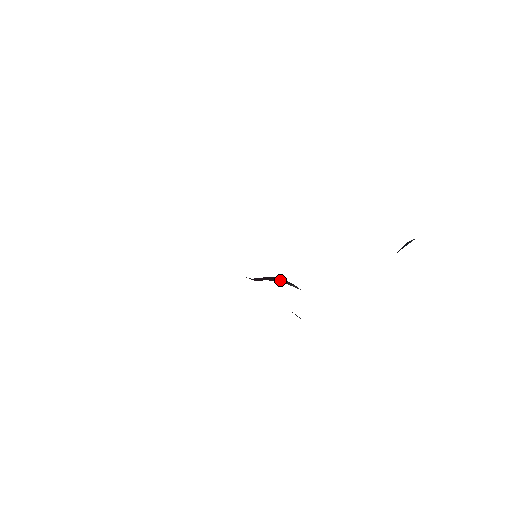
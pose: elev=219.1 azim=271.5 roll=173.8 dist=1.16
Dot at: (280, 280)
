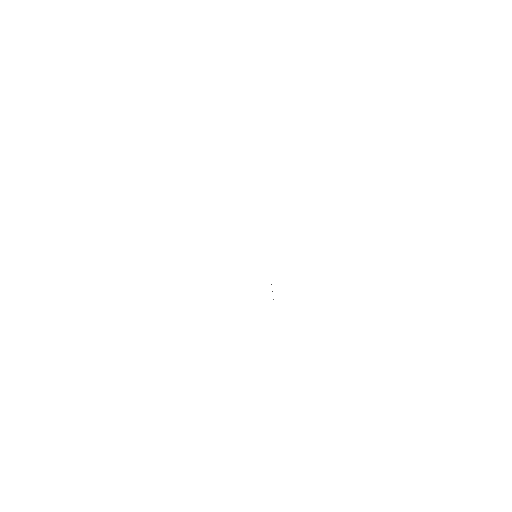
Dot at: occluded
